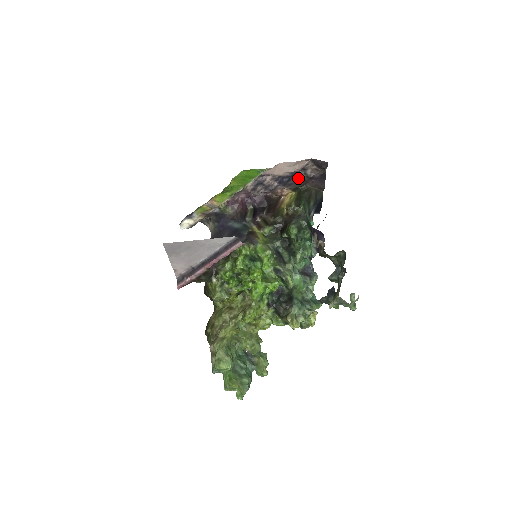
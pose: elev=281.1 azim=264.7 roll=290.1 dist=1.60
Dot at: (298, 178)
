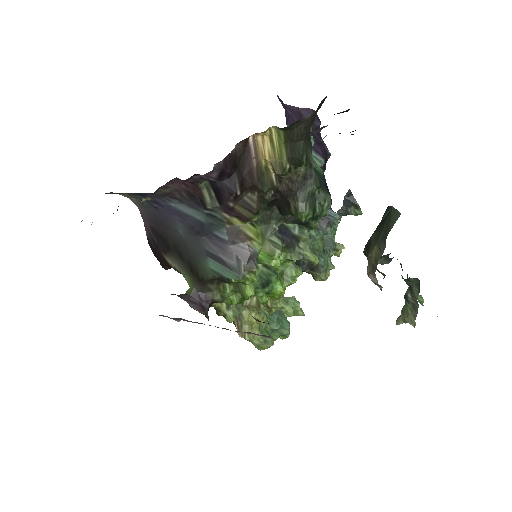
Dot at: occluded
